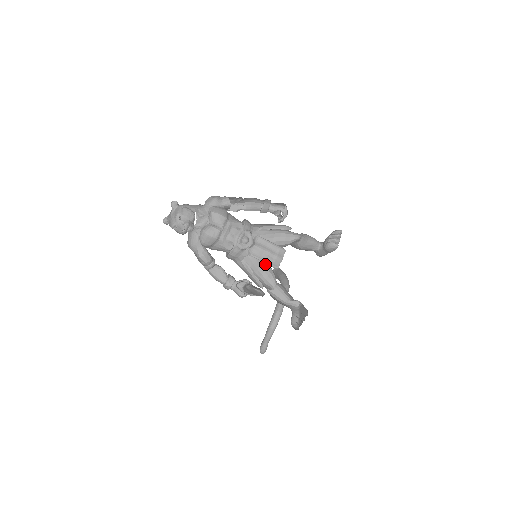
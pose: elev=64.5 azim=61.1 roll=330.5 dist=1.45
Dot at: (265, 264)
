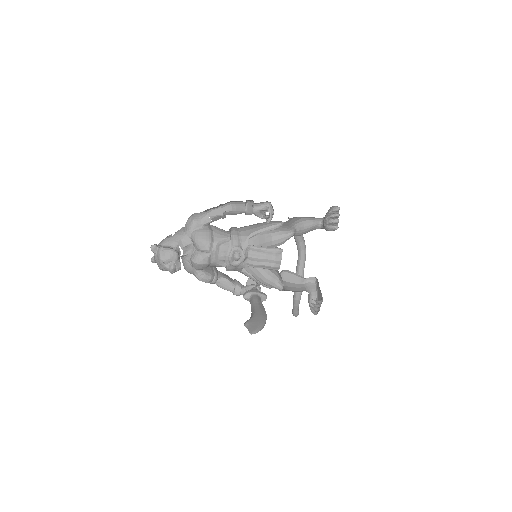
Dot at: (265, 270)
